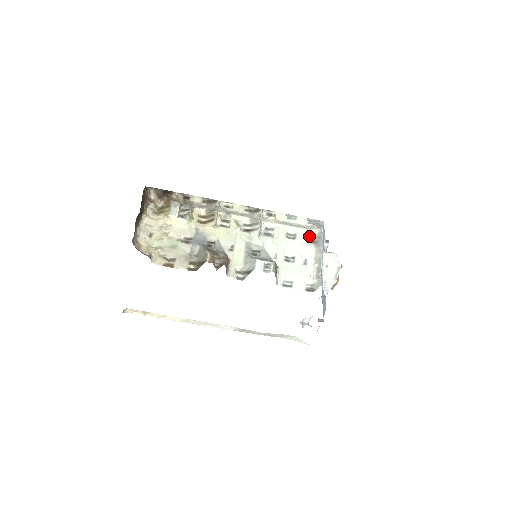
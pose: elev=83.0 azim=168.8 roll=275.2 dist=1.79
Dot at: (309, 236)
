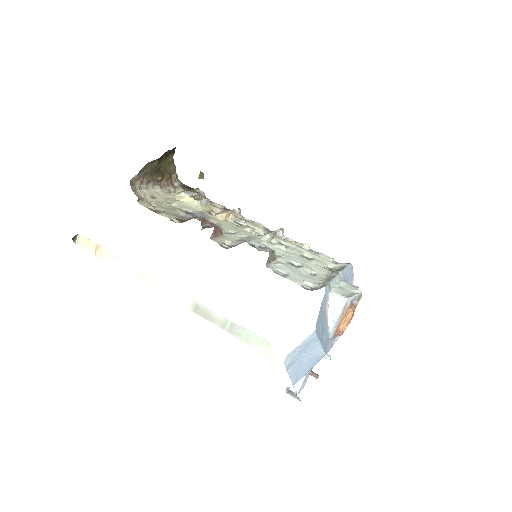
Dot at: (329, 267)
